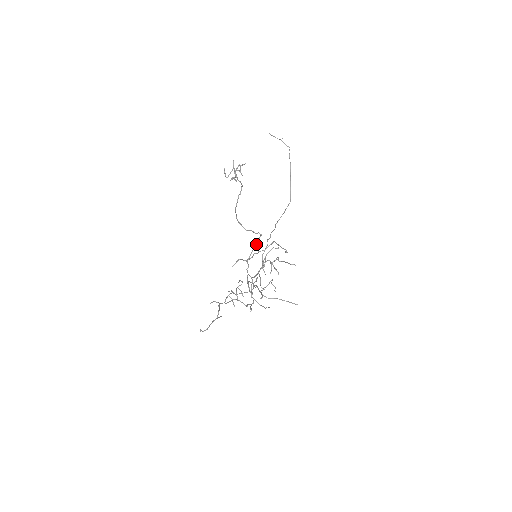
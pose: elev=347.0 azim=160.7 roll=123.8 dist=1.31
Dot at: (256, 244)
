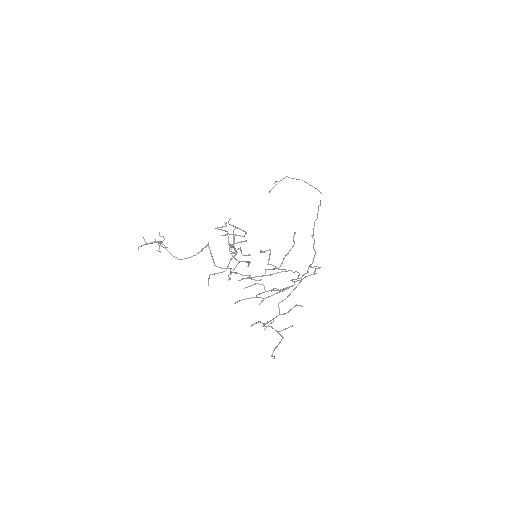
Dot at: (210, 251)
